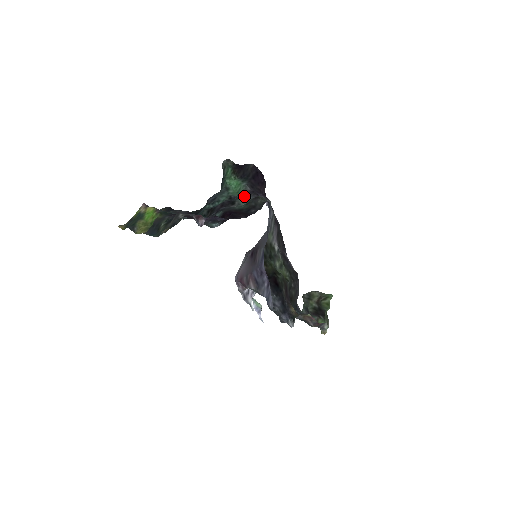
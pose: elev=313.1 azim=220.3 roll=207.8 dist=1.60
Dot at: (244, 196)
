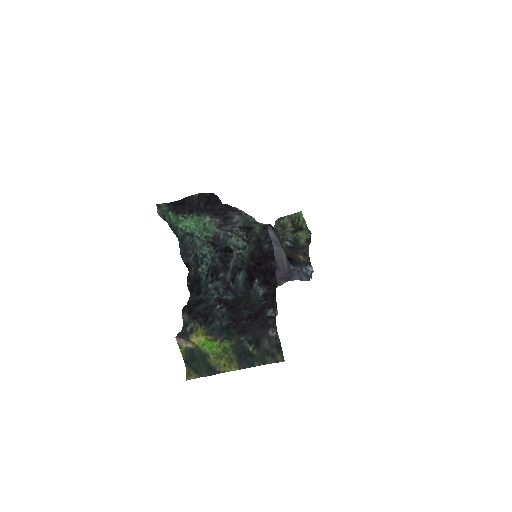
Dot at: (228, 233)
